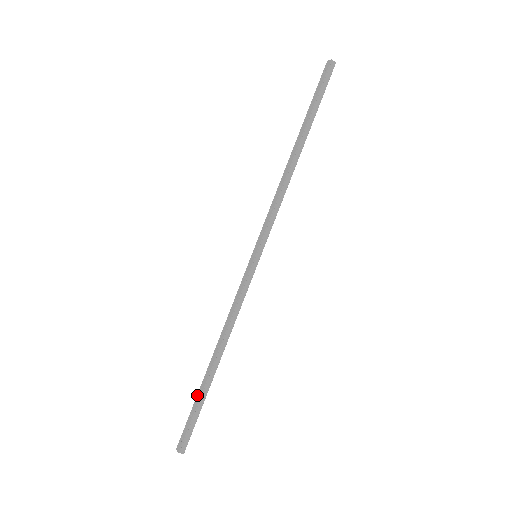
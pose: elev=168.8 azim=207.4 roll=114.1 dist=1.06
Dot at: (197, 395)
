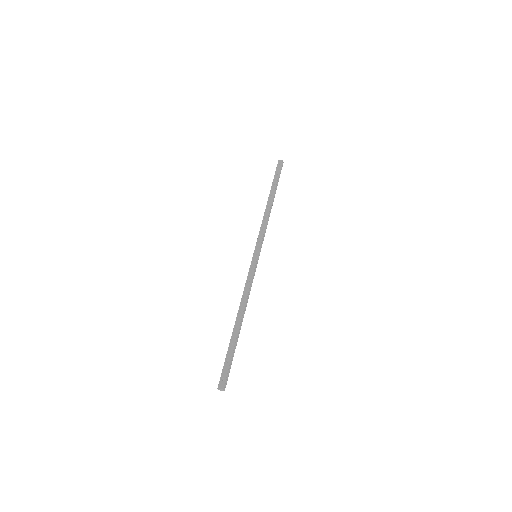
Dot at: (229, 346)
